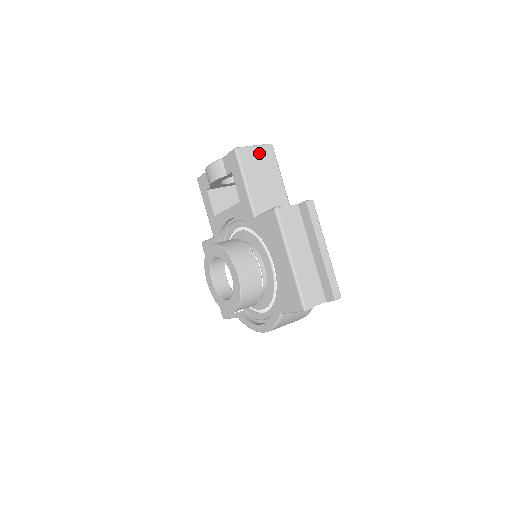
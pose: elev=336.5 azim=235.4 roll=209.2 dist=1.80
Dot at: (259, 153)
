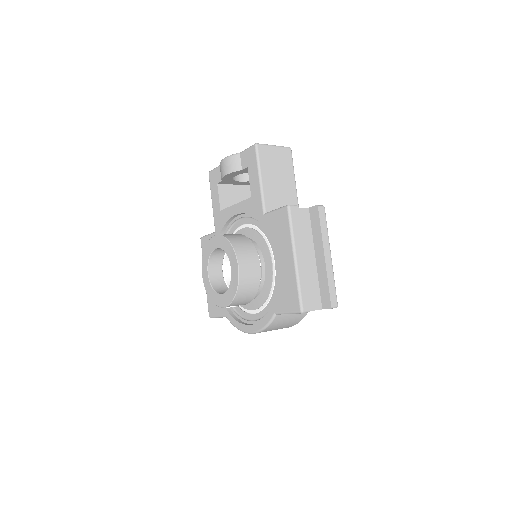
Dot at: (278, 153)
